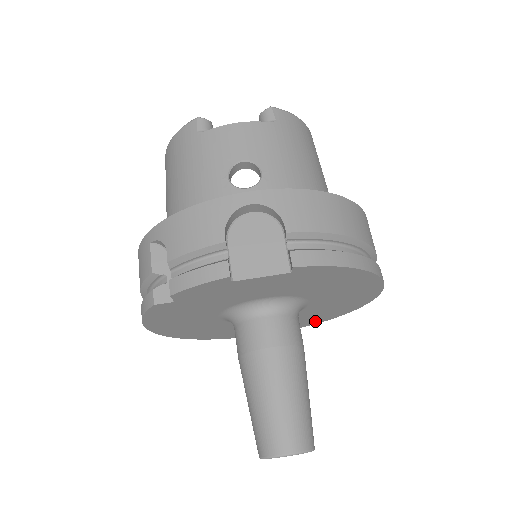
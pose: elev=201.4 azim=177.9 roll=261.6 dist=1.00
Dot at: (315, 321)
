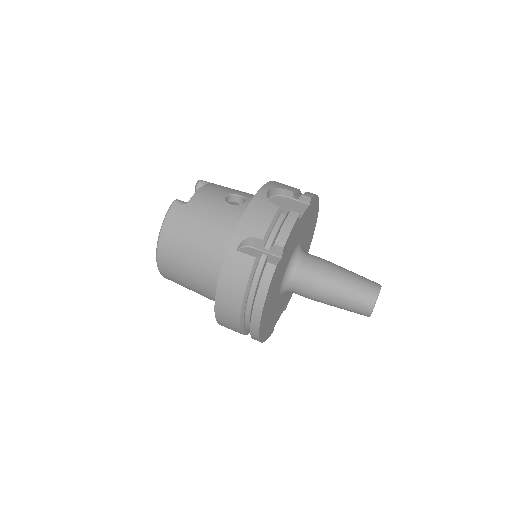
Dot at: occluded
